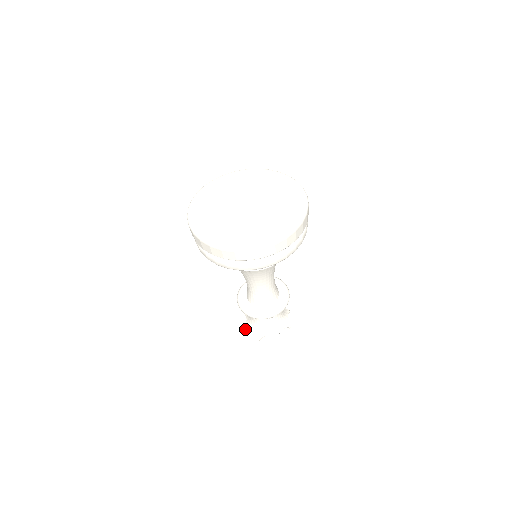
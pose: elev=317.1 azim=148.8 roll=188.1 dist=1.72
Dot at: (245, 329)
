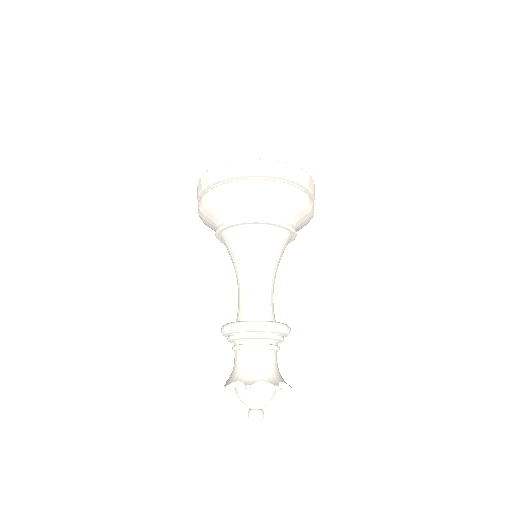
Dot at: (249, 385)
